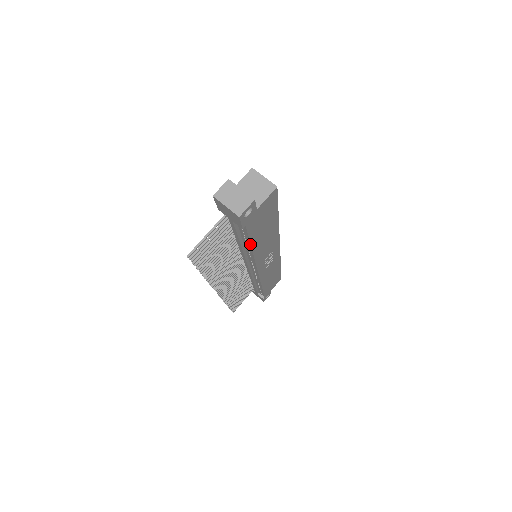
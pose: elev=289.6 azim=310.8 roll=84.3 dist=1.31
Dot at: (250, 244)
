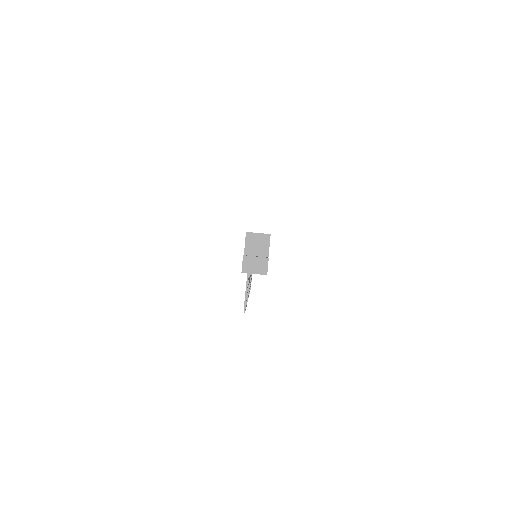
Dot at: occluded
